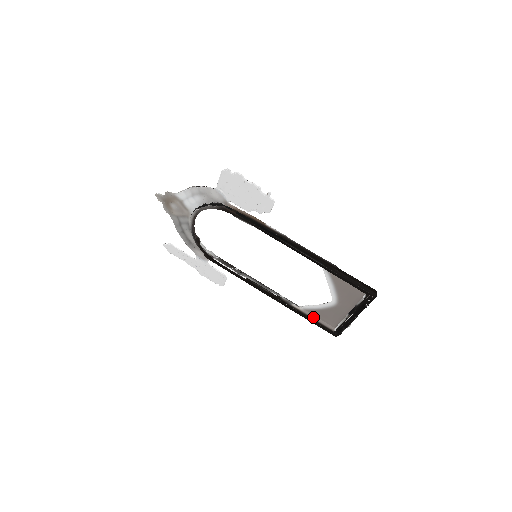
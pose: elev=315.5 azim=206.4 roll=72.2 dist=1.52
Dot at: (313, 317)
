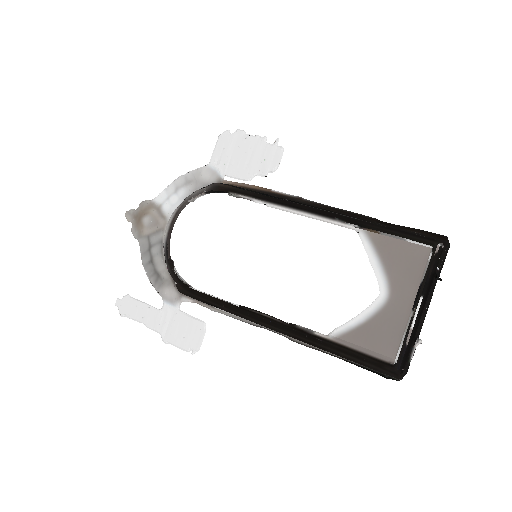
Dot at: (353, 347)
